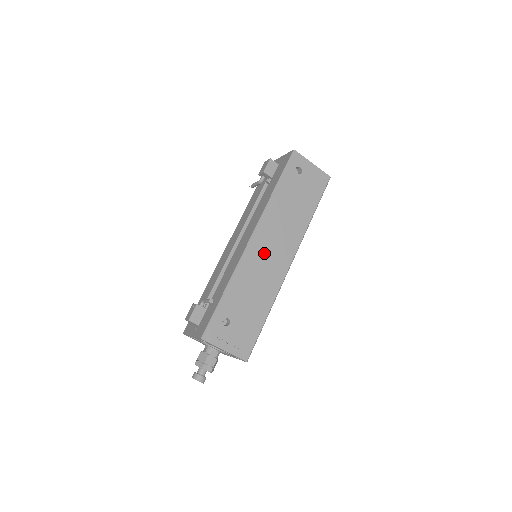
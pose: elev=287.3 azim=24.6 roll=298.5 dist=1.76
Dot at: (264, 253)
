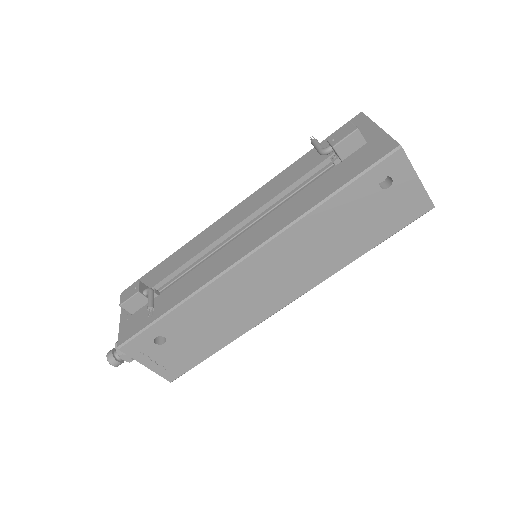
Dot at: (257, 280)
